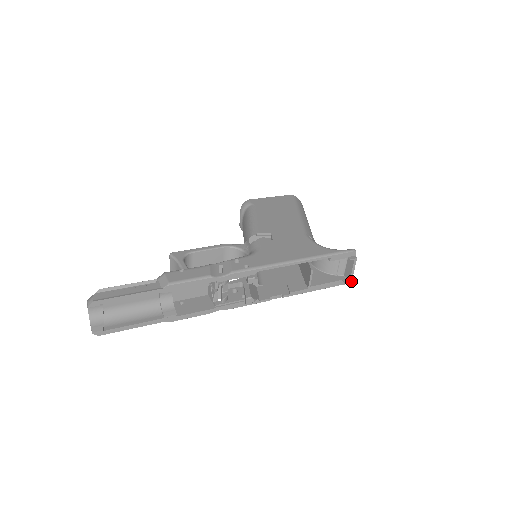
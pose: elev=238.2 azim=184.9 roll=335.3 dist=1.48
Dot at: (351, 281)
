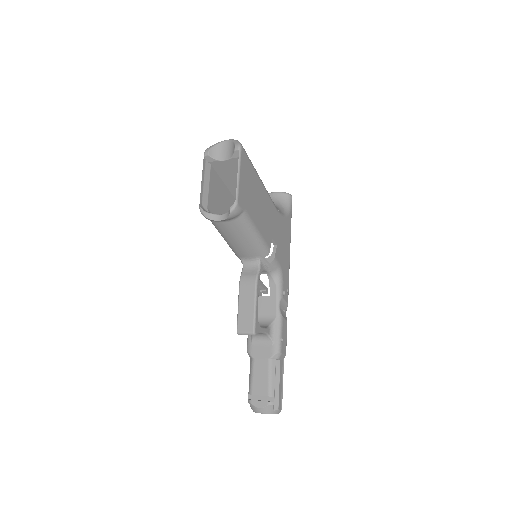
Dot at: occluded
